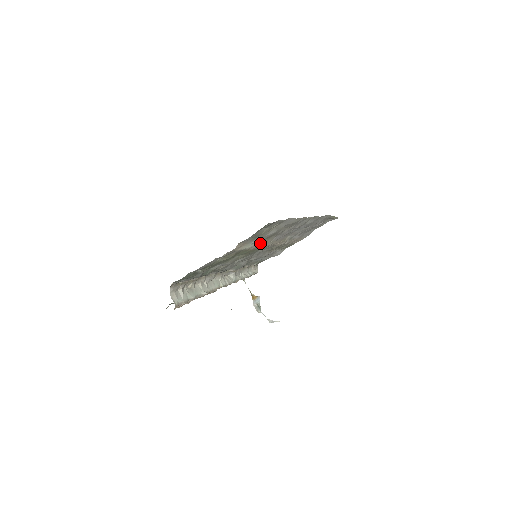
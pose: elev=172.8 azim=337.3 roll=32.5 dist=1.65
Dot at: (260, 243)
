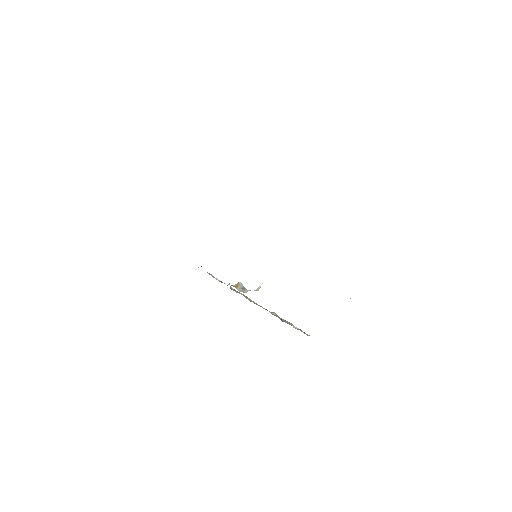
Dot at: occluded
